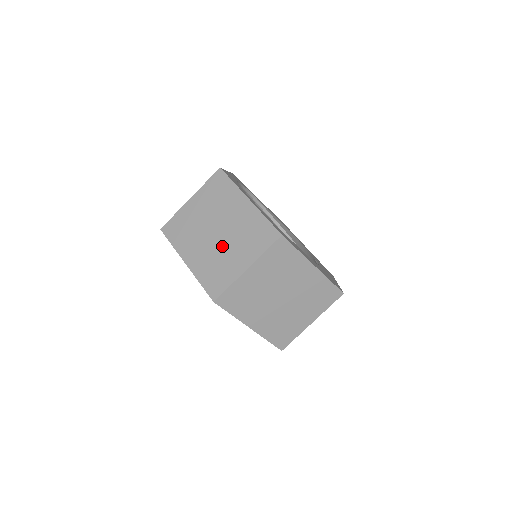
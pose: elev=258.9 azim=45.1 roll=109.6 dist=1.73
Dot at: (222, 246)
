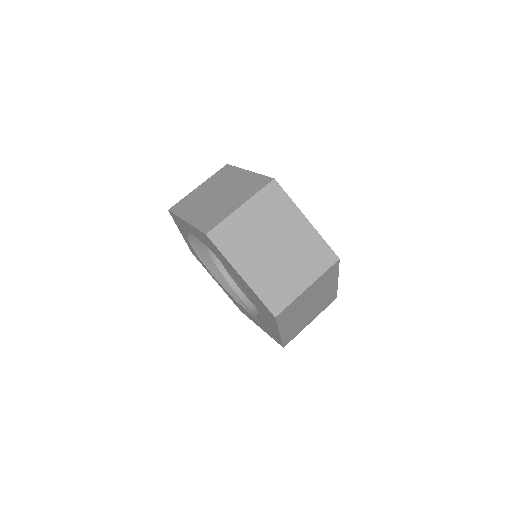
Dot at: (220, 201)
